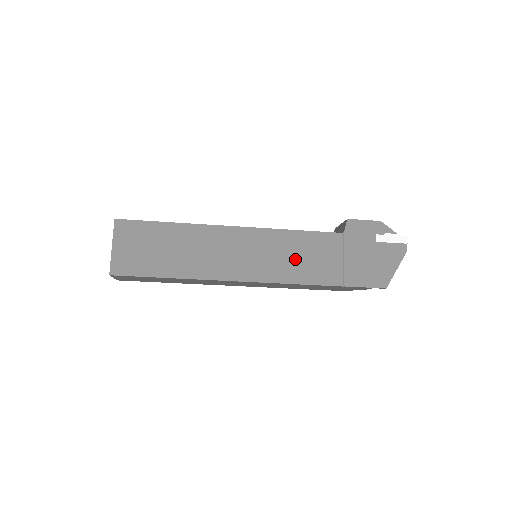
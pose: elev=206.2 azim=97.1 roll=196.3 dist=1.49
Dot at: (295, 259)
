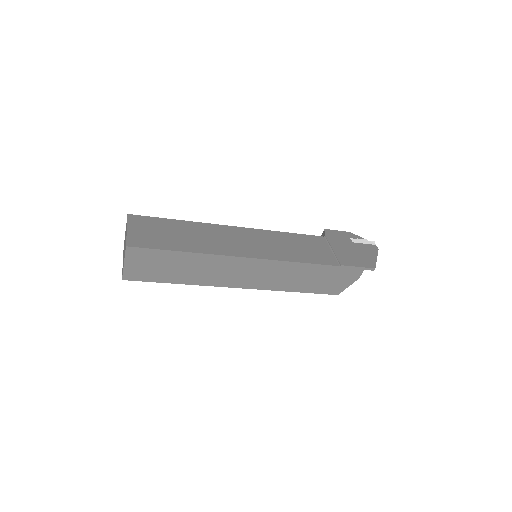
Dot at: (293, 248)
